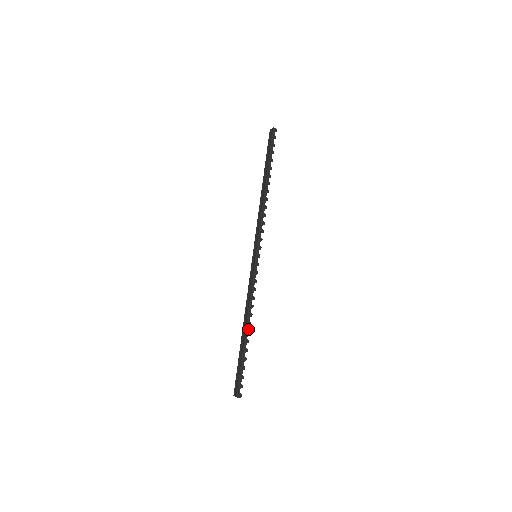
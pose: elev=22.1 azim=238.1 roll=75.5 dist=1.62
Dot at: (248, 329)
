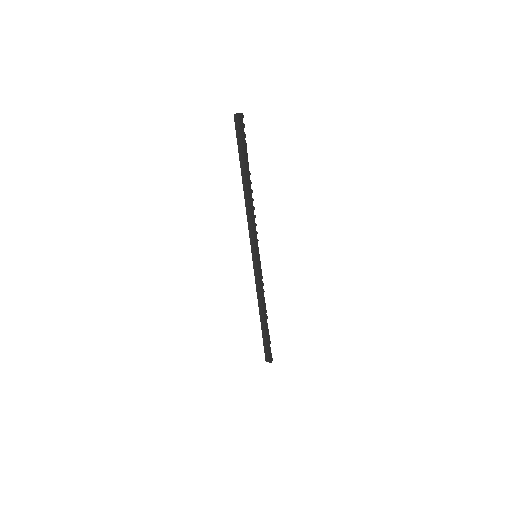
Dot at: (266, 316)
